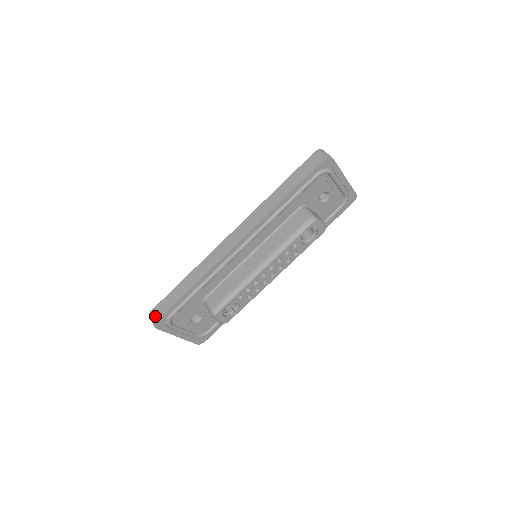
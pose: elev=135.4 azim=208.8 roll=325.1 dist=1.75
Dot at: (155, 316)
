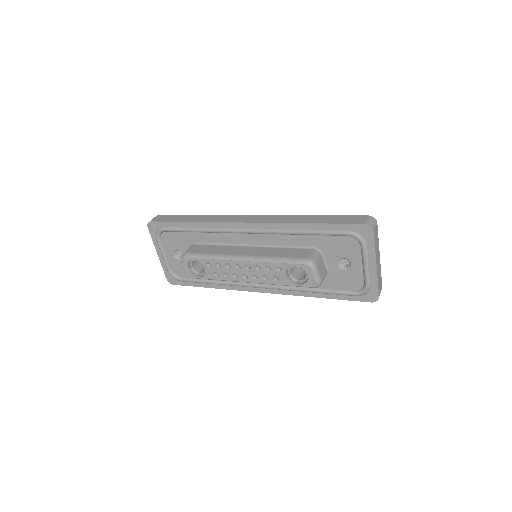
Dot at: (155, 218)
